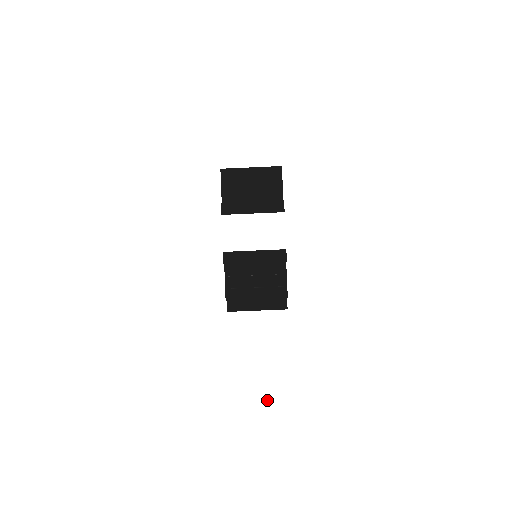
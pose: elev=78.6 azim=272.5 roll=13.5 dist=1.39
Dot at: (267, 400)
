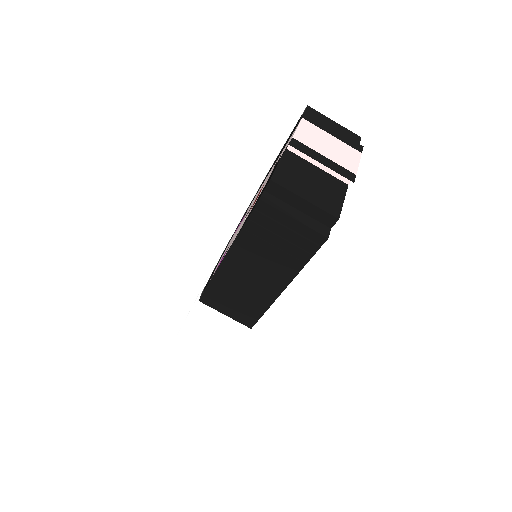
Dot at: (288, 282)
